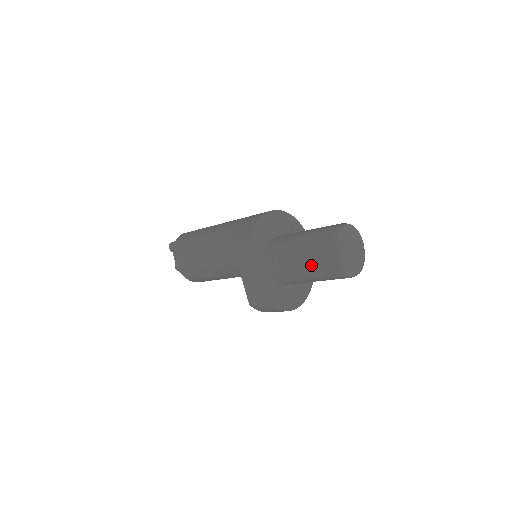
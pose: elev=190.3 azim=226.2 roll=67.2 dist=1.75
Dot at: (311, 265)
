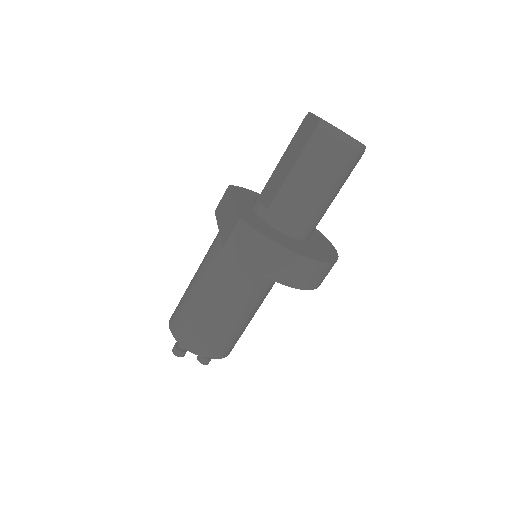
Dot at: (291, 159)
